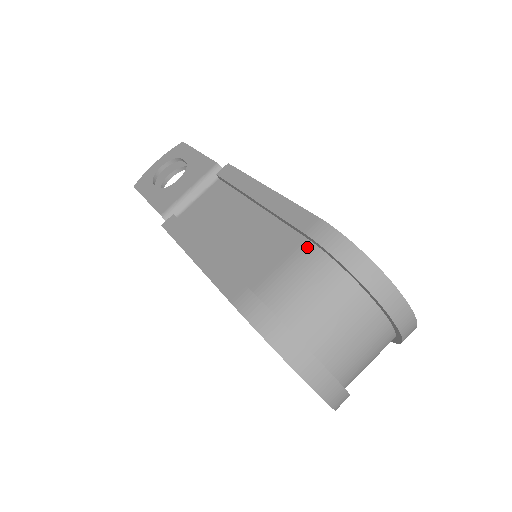
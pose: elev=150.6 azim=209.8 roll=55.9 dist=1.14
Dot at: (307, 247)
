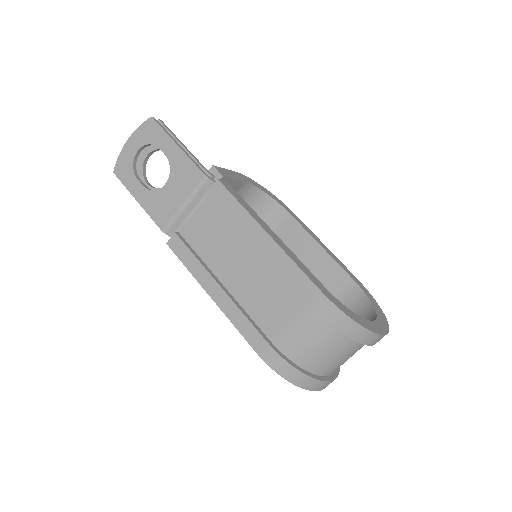
Dot at: (311, 311)
